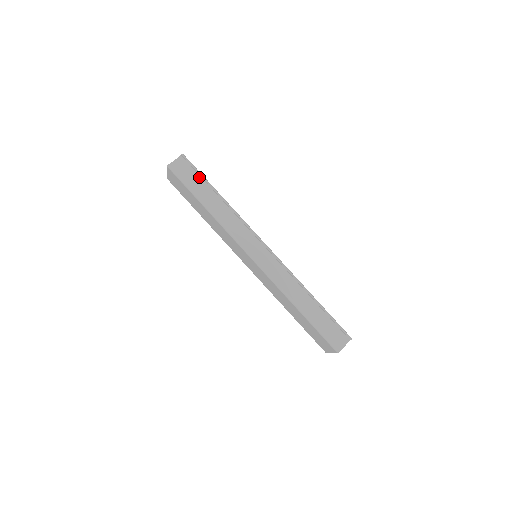
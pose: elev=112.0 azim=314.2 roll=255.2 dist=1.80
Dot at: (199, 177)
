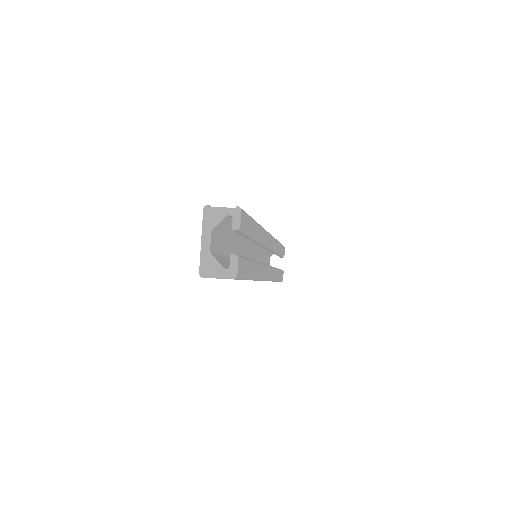
Dot at: occluded
